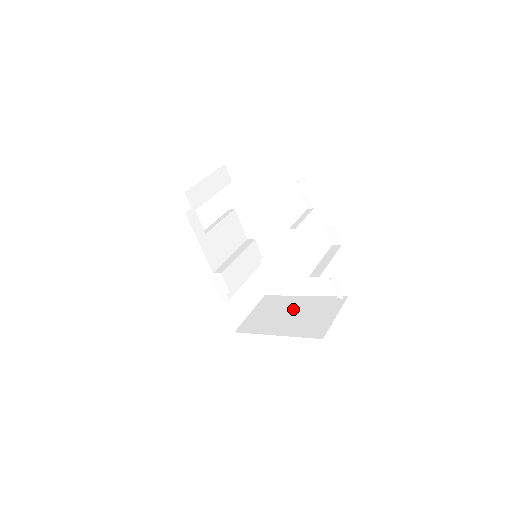
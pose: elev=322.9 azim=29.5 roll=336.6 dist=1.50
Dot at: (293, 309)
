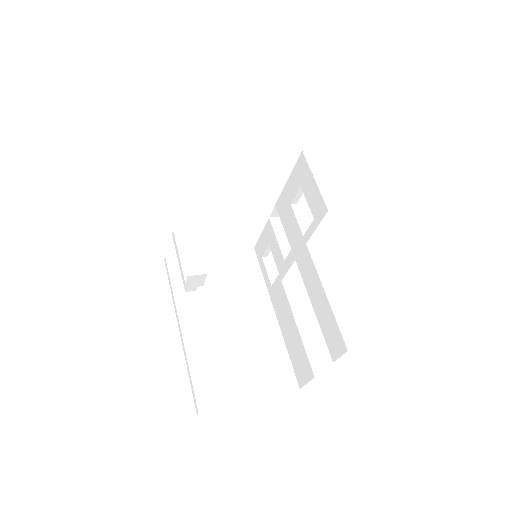
Dot at: (216, 270)
